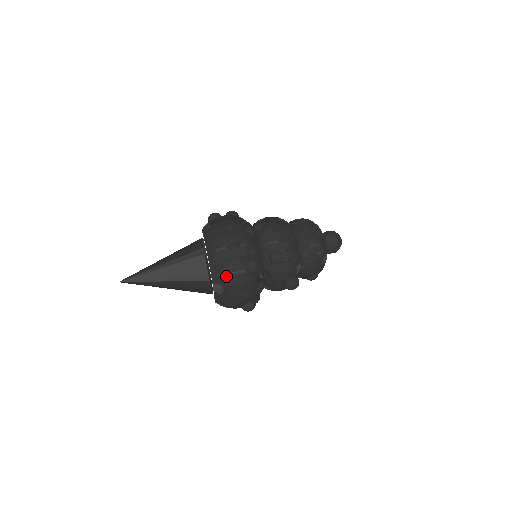
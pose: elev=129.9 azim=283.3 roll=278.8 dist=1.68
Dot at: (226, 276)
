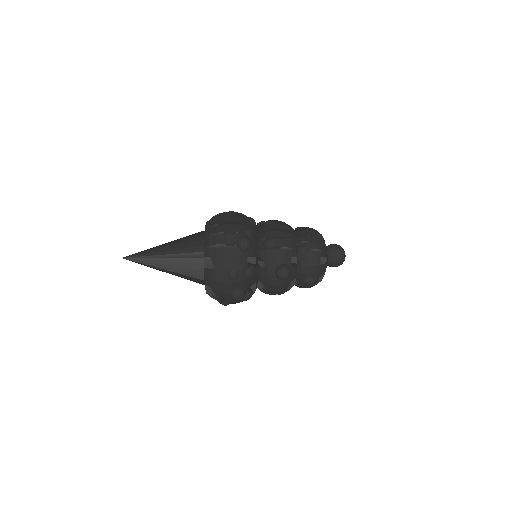
Dot at: (217, 247)
